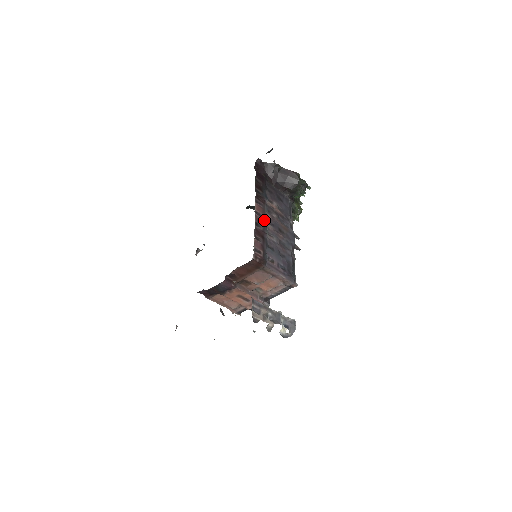
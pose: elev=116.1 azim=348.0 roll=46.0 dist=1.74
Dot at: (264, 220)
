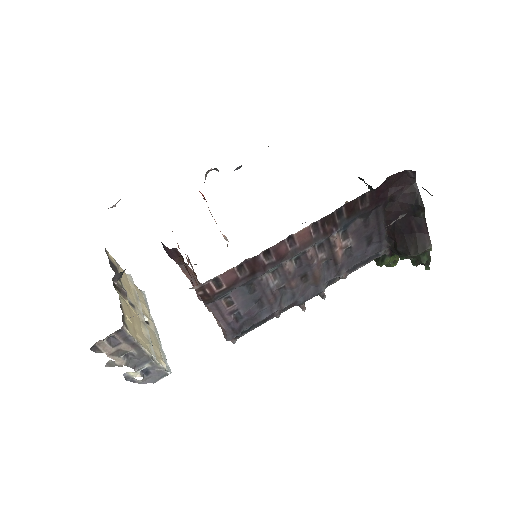
Dot at: (290, 254)
